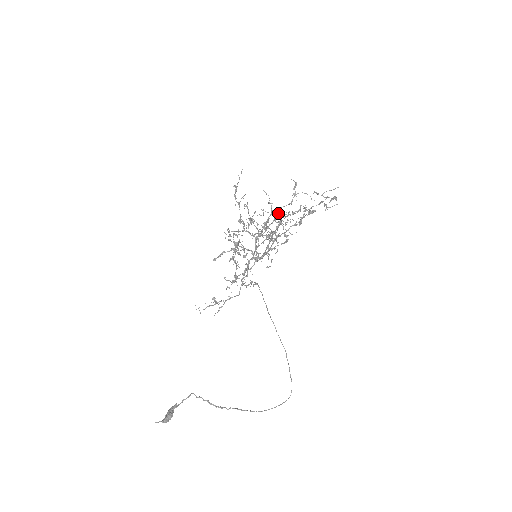
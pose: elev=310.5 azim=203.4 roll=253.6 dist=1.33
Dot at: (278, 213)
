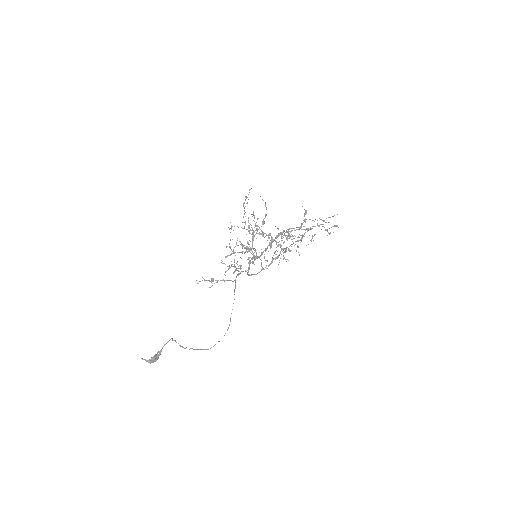
Dot at: occluded
